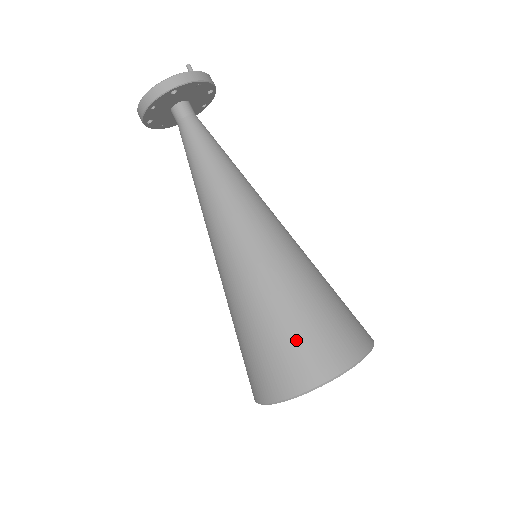
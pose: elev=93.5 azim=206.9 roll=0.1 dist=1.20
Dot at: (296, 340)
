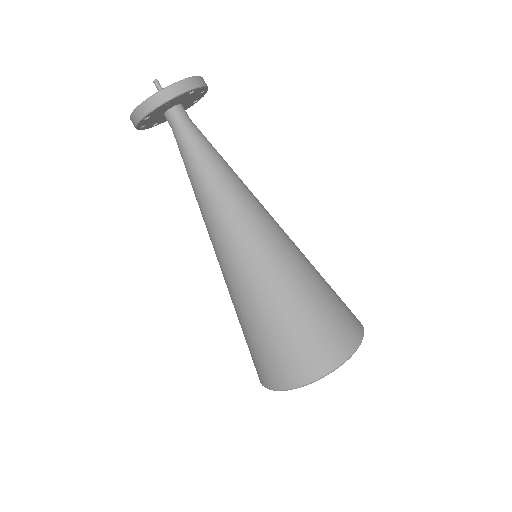
Dot at: (261, 353)
